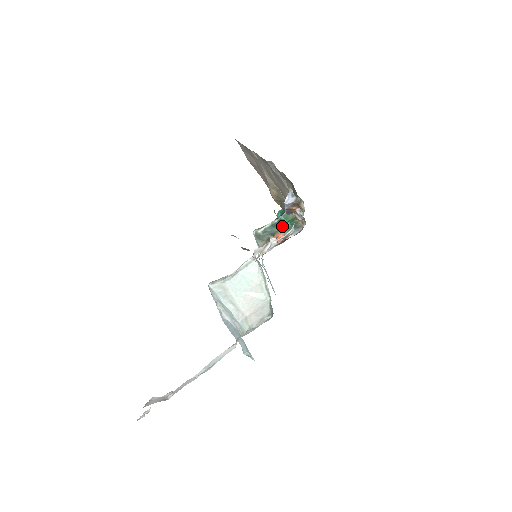
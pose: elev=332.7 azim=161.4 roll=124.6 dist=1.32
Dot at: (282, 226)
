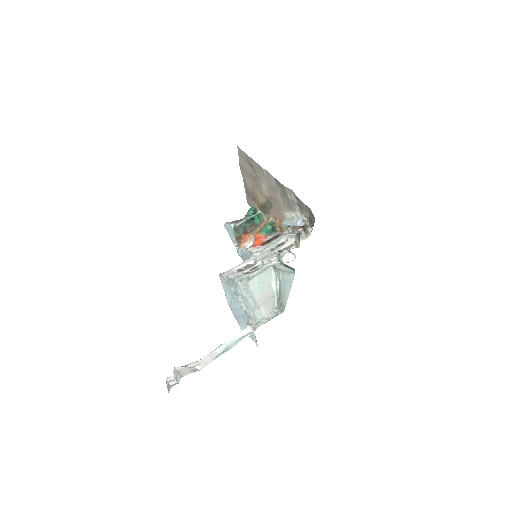
Dot at: (299, 245)
